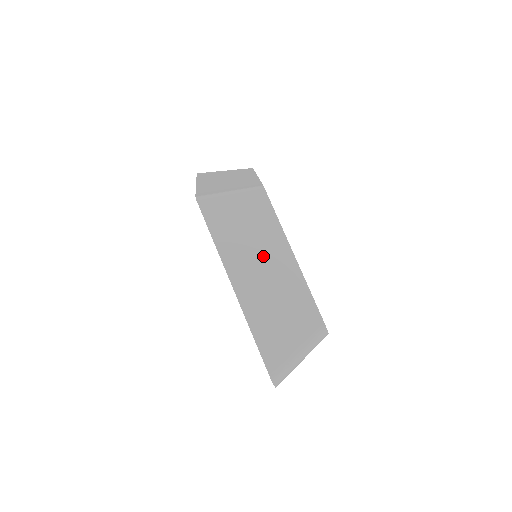
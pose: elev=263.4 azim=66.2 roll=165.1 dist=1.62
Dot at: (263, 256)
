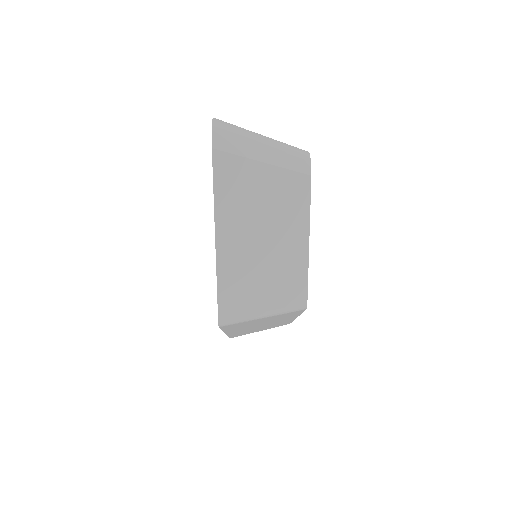
Dot at: occluded
